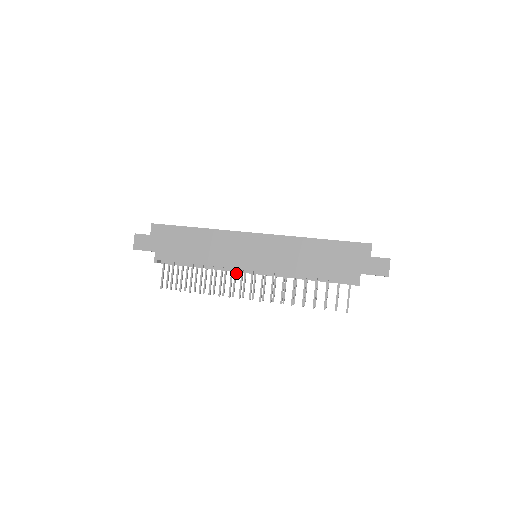
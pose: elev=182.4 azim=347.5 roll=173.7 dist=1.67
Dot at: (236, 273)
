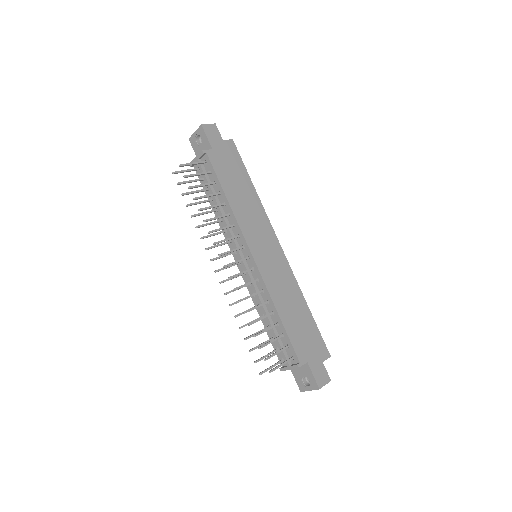
Dot at: (227, 243)
